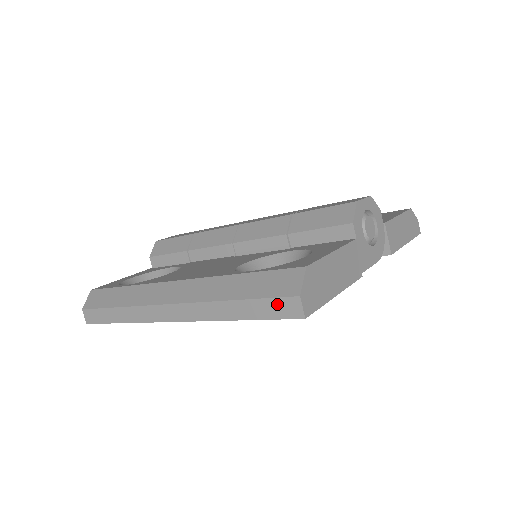
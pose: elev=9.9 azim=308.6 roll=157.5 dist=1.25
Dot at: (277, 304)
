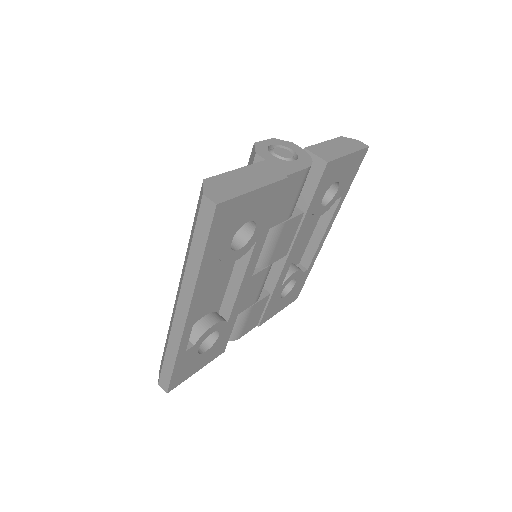
Dot at: (202, 217)
